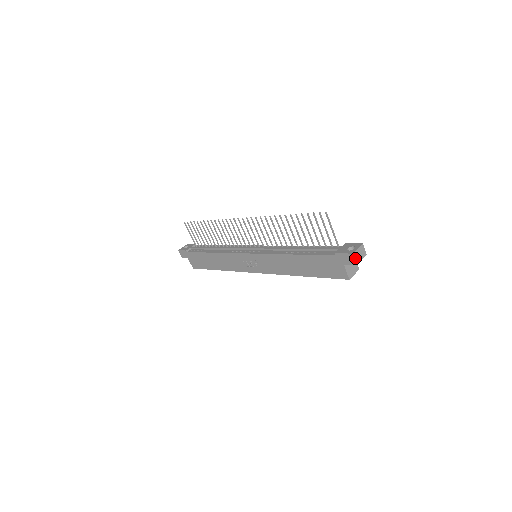
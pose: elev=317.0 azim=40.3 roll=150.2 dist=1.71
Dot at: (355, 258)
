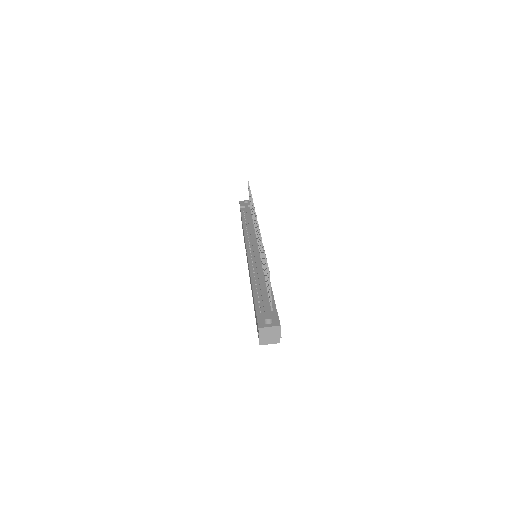
Dot at: (260, 333)
